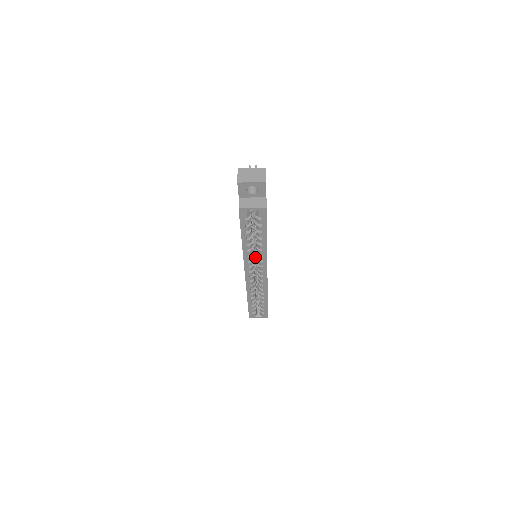
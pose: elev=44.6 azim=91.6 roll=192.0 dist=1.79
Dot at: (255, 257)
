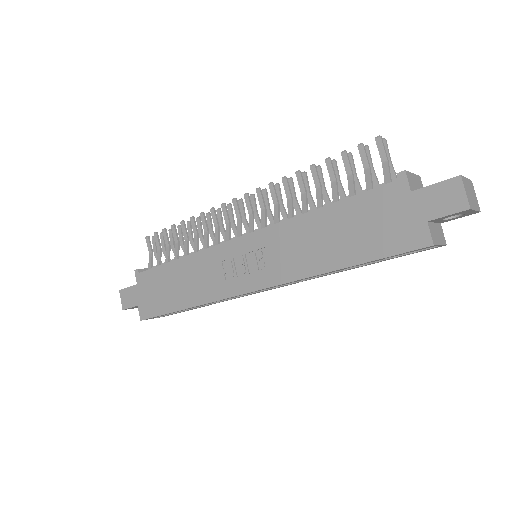
Dot at: occluded
